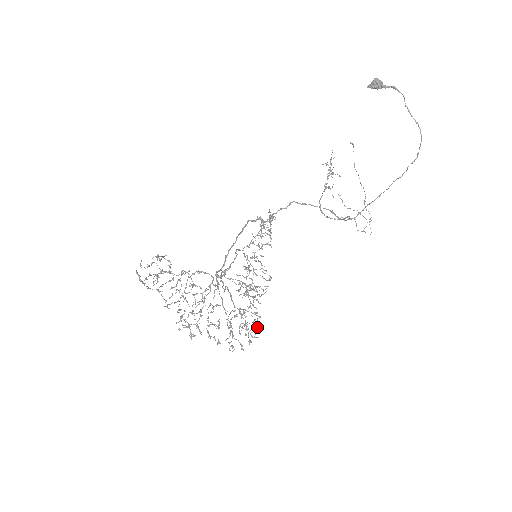
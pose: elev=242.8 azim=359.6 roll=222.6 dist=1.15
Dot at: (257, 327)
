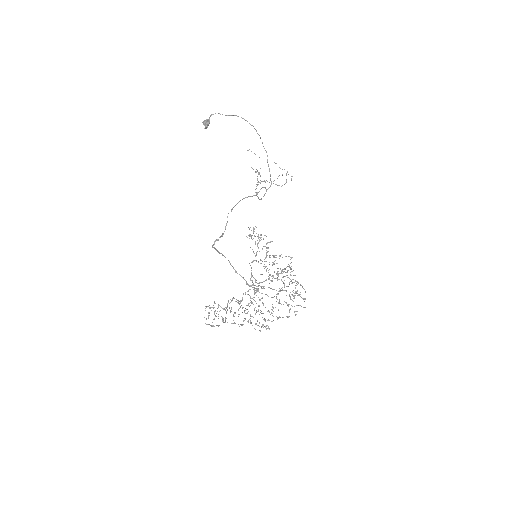
Dot at: (303, 288)
